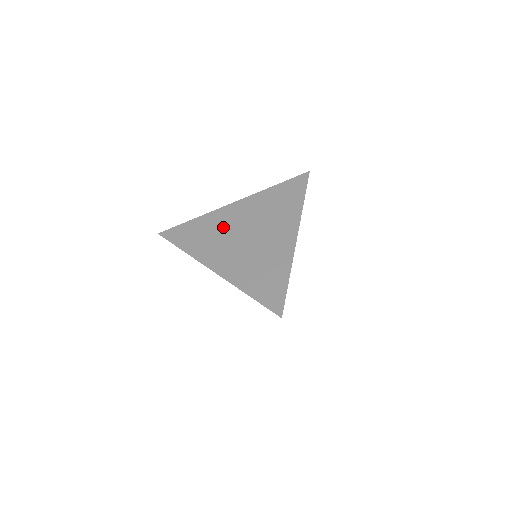
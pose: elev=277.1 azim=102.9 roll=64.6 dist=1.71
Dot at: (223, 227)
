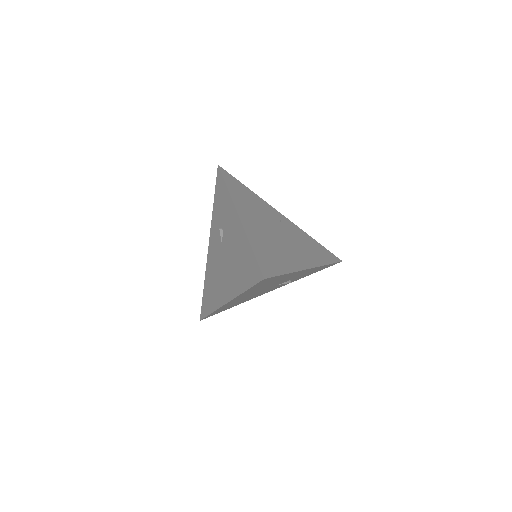
Dot at: (265, 211)
